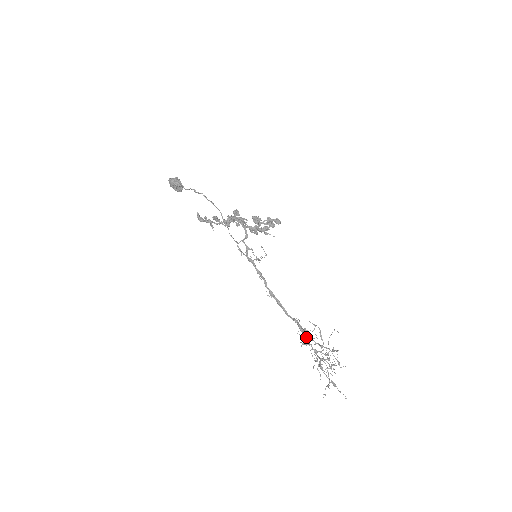
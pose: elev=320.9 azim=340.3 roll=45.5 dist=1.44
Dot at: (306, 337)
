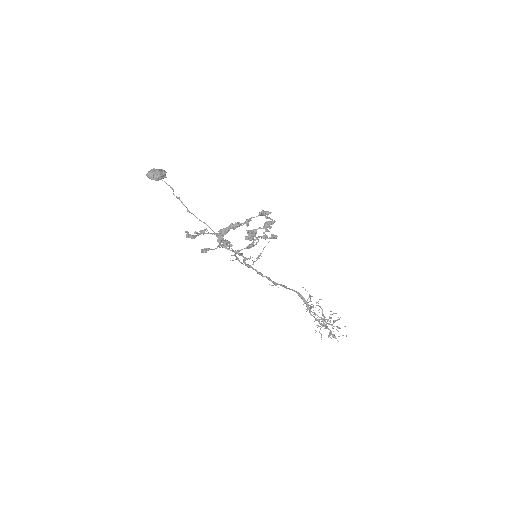
Dot at: (310, 309)
